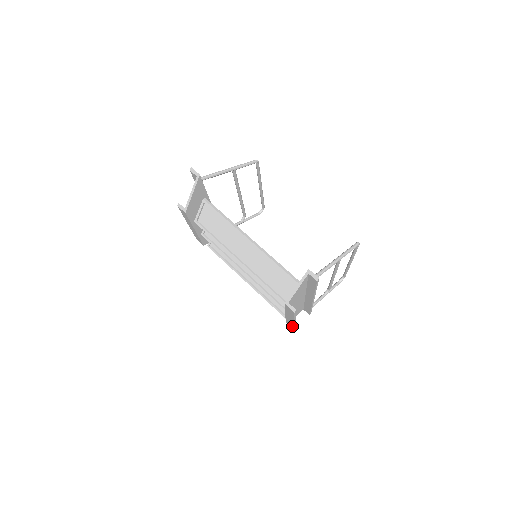
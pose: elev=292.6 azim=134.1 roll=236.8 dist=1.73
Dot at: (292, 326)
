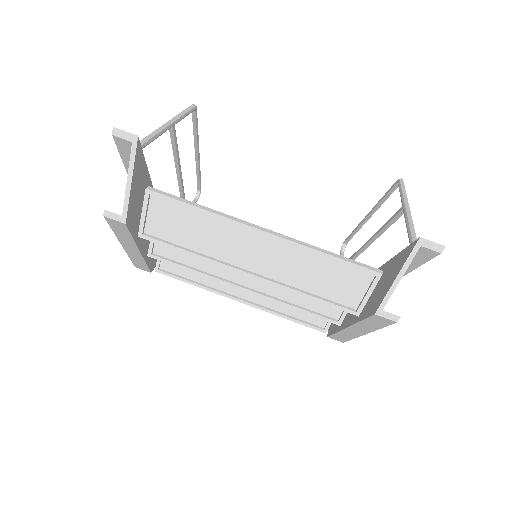
Dot at: (344, 340)
